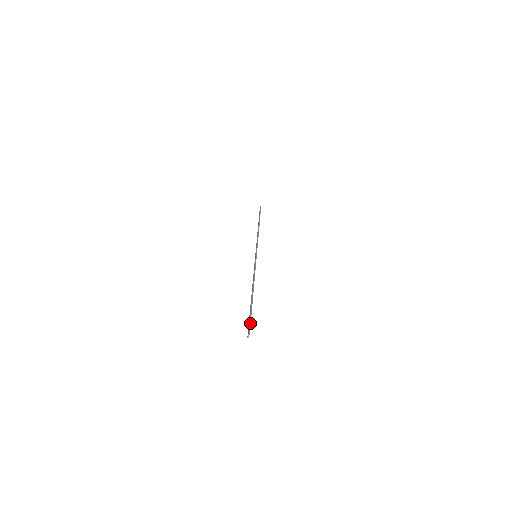
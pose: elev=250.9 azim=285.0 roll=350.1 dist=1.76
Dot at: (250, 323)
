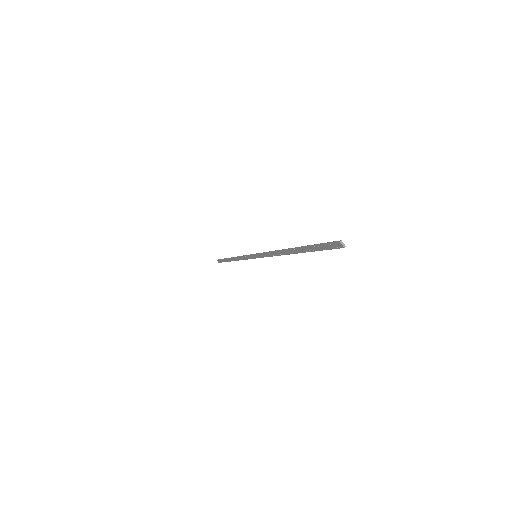
Dot at: (325, 243)
